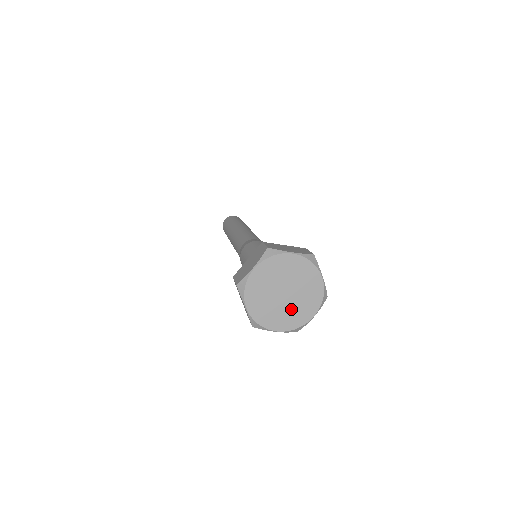
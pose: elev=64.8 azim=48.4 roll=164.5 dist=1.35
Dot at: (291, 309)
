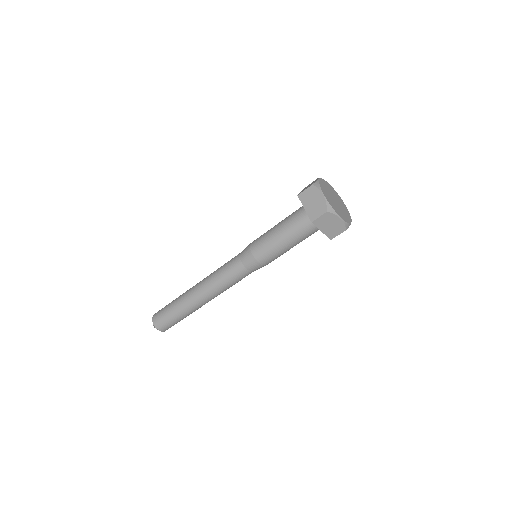
Dot at: (341, 211)
